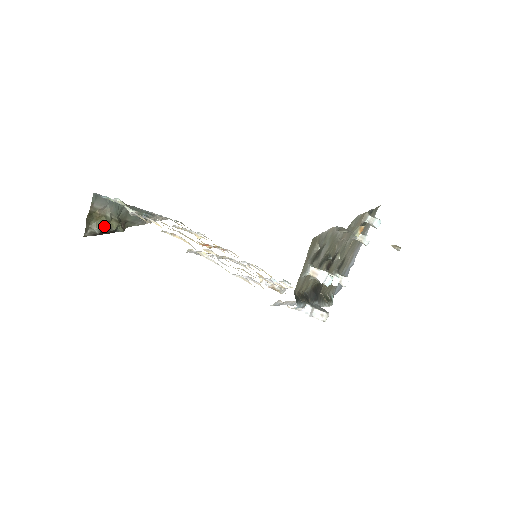
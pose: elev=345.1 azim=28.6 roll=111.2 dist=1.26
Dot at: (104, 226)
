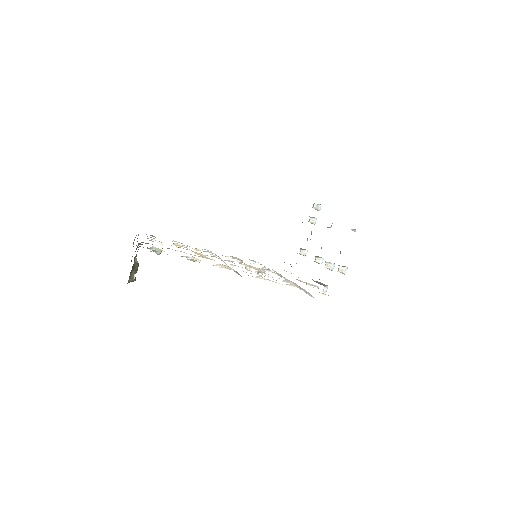
Dot at: occluded
